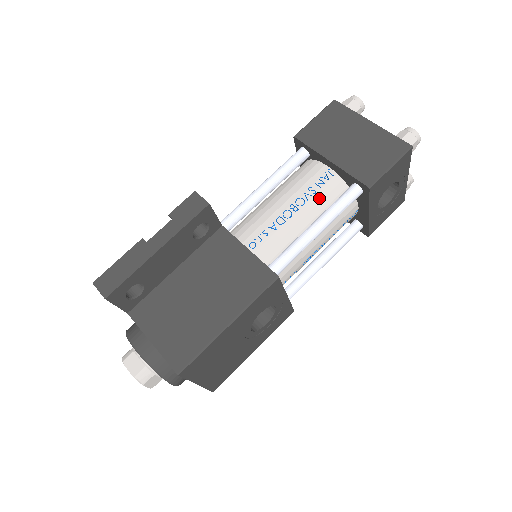
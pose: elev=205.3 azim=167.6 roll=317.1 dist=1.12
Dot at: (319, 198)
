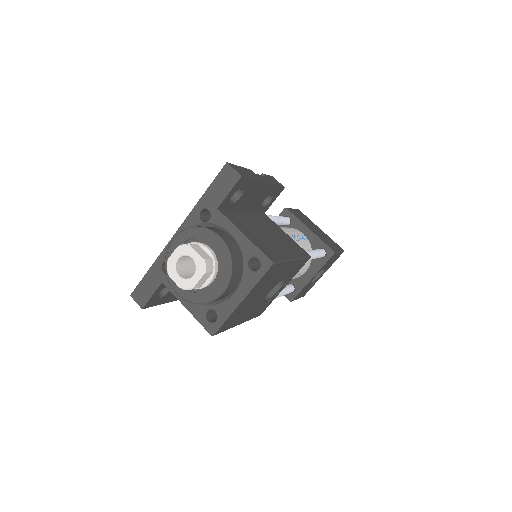
Dot at: (304, 244)
